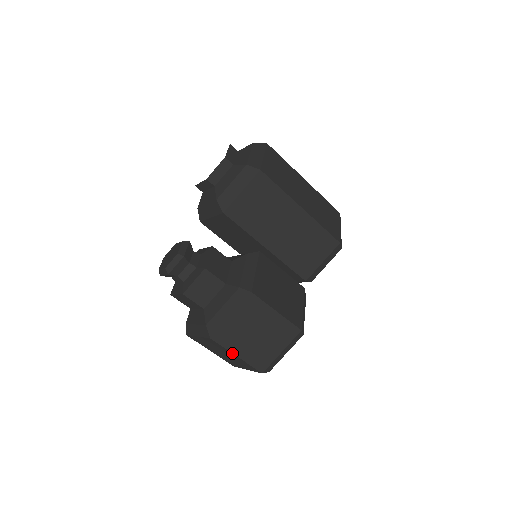
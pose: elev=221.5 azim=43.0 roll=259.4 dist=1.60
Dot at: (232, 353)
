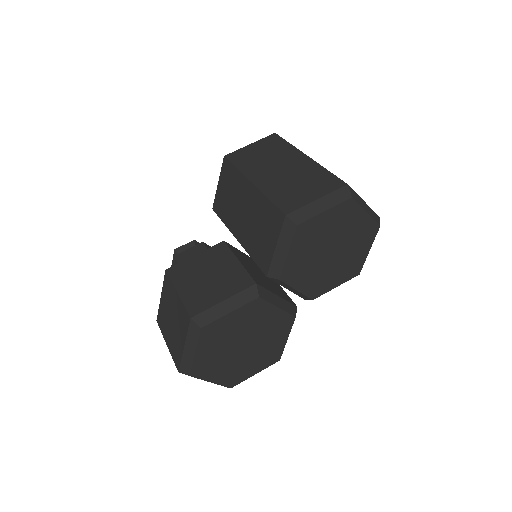
Dot at: (165, 340)
